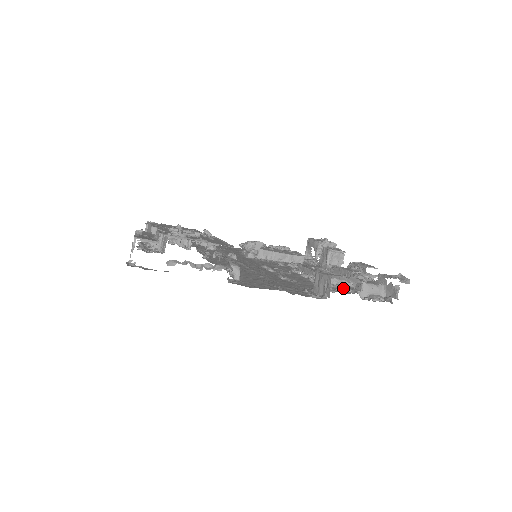
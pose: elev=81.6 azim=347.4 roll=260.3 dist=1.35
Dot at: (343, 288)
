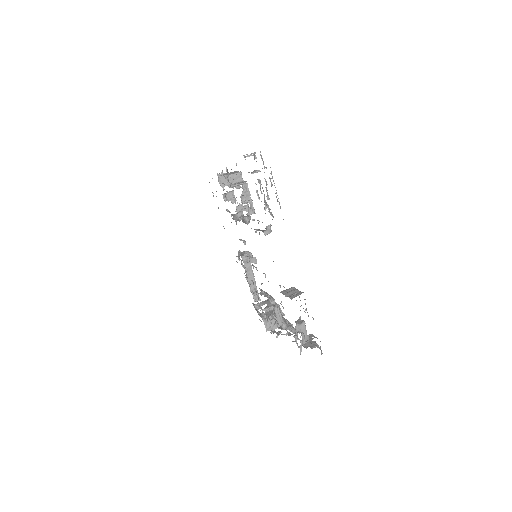
Dot at: occluded
